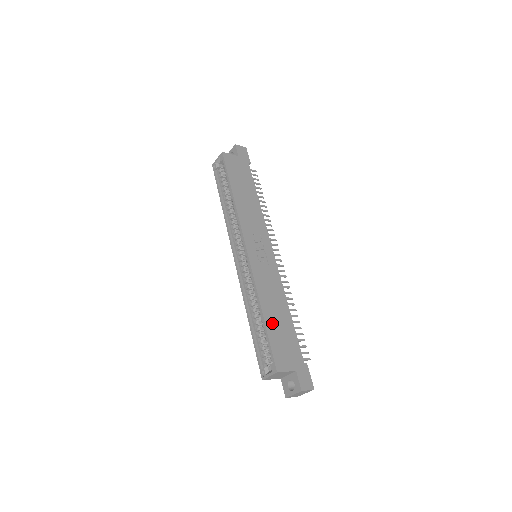
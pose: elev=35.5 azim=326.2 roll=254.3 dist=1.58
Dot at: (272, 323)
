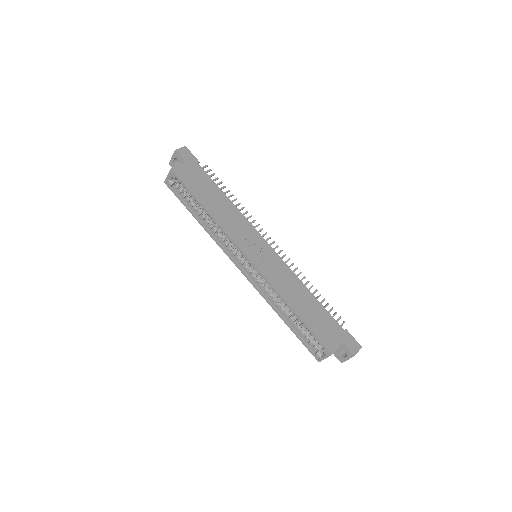
Dot at: (305, 315)
